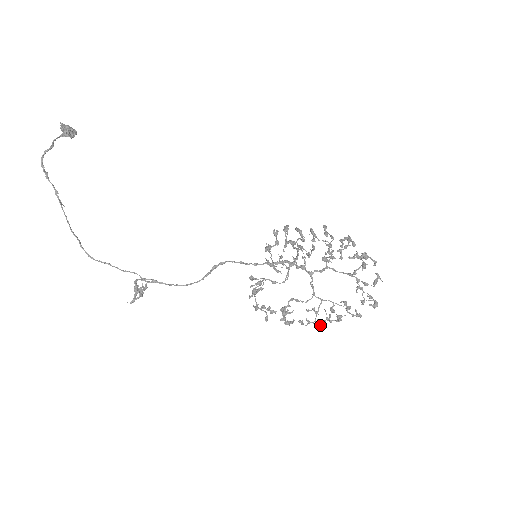
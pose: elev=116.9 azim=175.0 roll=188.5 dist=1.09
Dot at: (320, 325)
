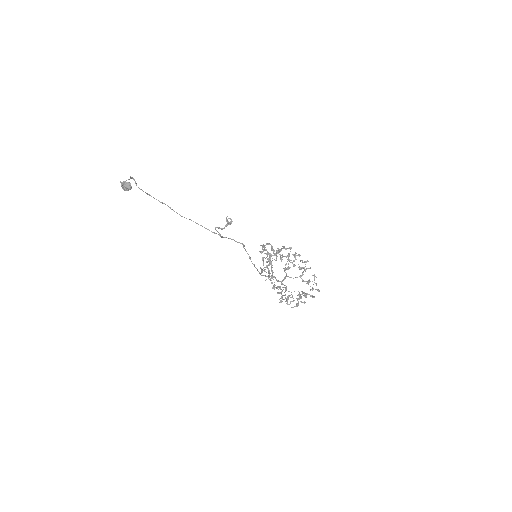
Dot at: (297, 303)
